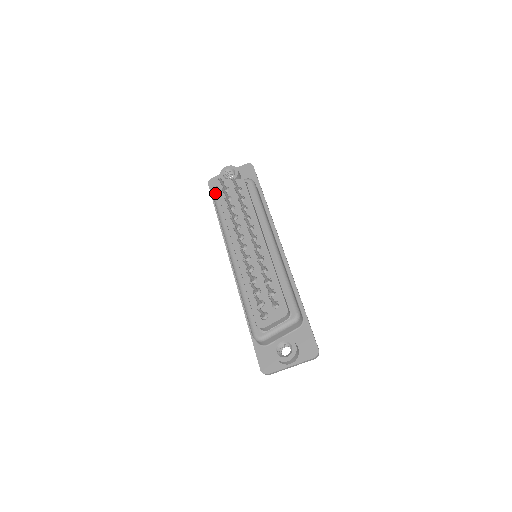
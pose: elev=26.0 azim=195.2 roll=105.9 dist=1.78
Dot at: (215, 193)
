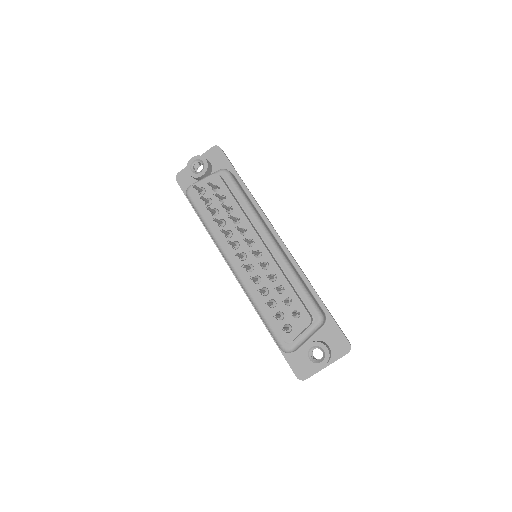
Dot at: (190, 195)
